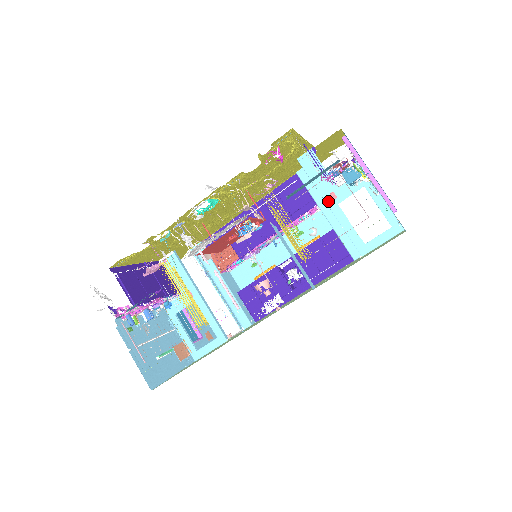
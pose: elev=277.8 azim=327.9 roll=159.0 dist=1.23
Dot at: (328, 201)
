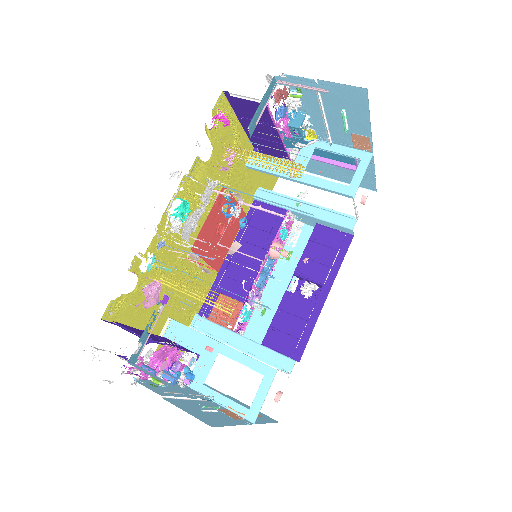
Dot at: occluded
